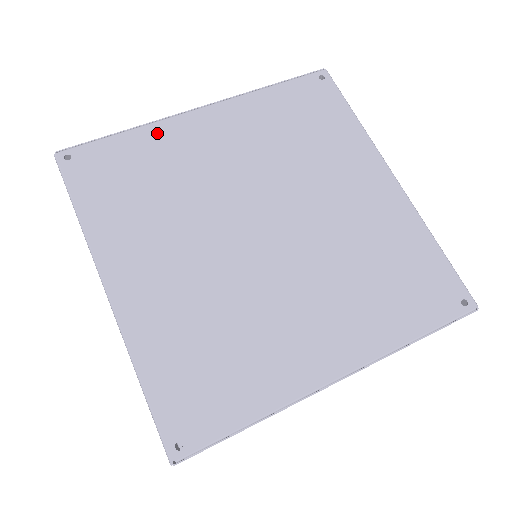
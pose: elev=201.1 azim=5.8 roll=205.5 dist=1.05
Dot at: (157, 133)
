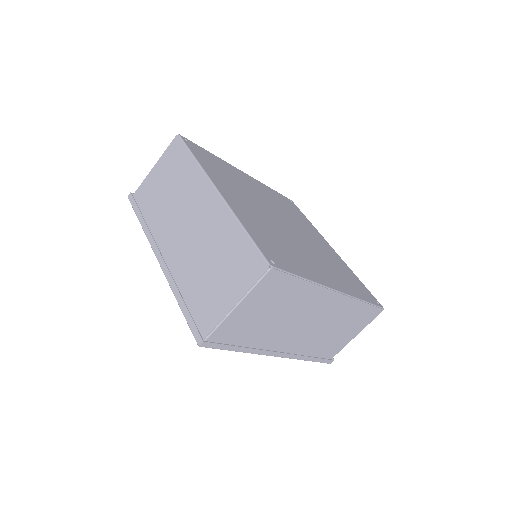
Dot at: (226, 164)
